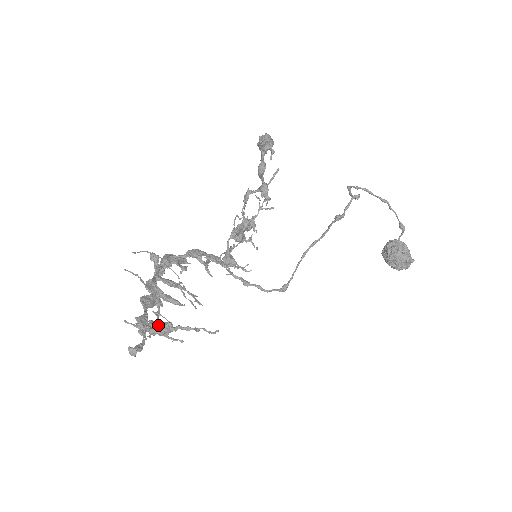
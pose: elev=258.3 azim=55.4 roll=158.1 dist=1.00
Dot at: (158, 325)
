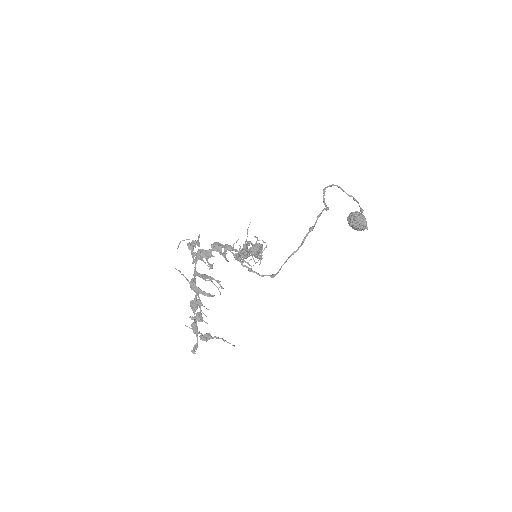
Dot at: (201, 316)
